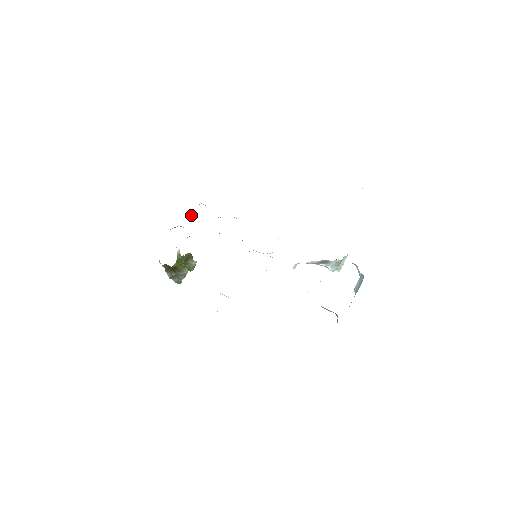
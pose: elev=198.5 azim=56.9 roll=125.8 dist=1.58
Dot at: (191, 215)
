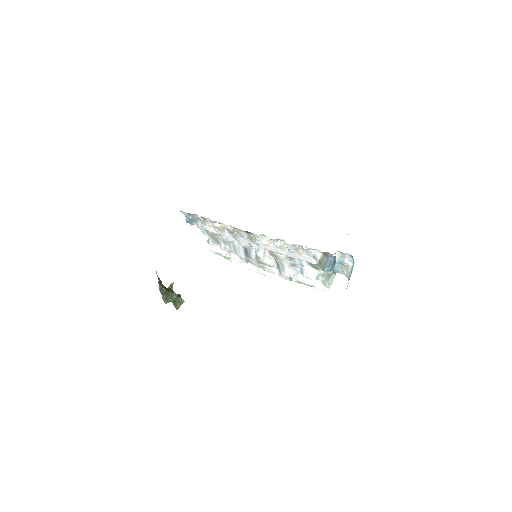
Dot at: occluded
